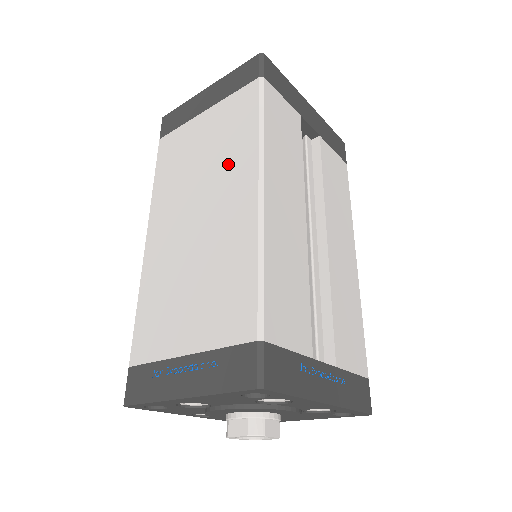
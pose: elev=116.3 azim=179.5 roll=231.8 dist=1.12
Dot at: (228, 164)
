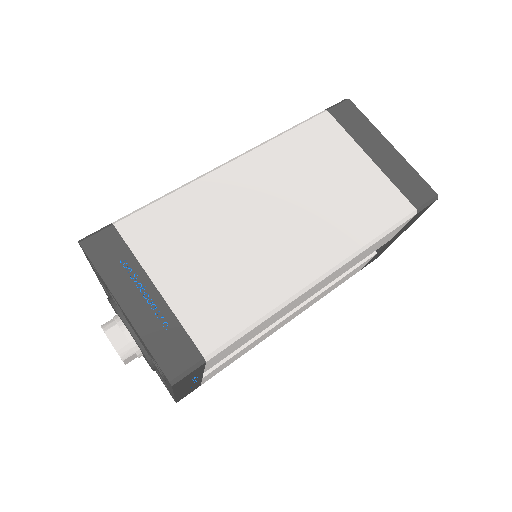
Dot at: (331, 224)
